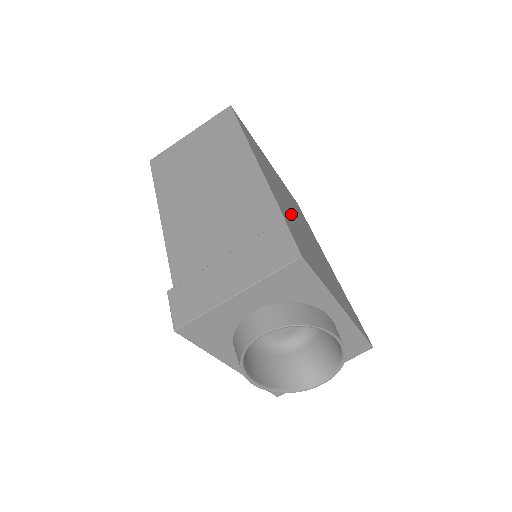
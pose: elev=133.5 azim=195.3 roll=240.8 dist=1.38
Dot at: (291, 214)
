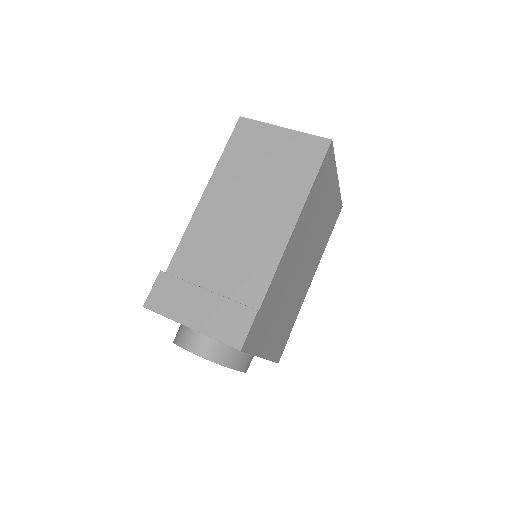
Dot at: (291, 271)
